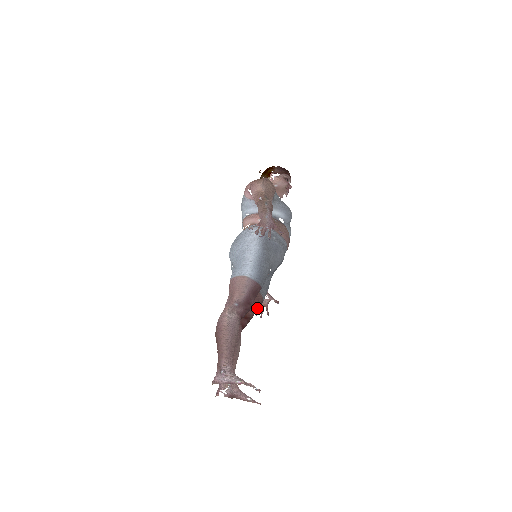
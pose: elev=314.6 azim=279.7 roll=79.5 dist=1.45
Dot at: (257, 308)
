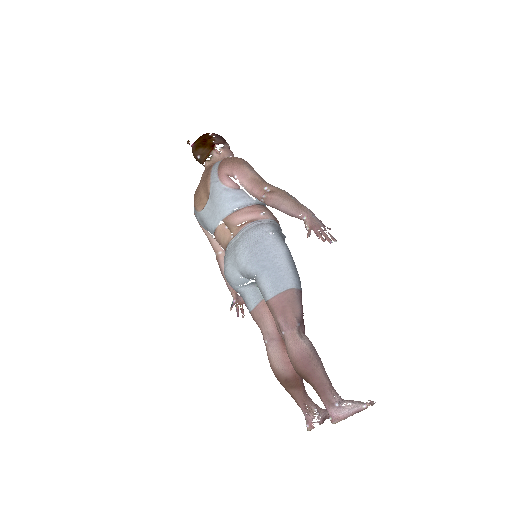
Dot at: occluded
